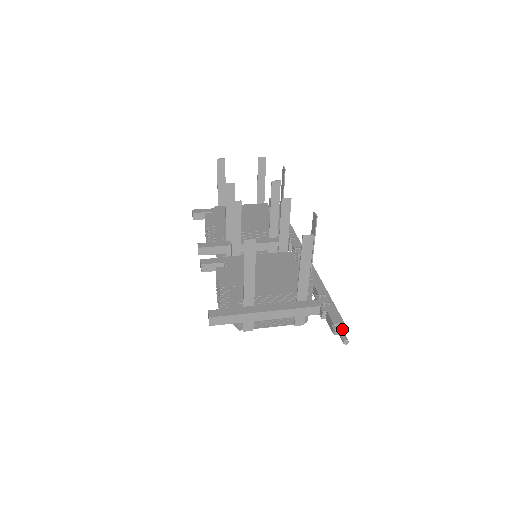
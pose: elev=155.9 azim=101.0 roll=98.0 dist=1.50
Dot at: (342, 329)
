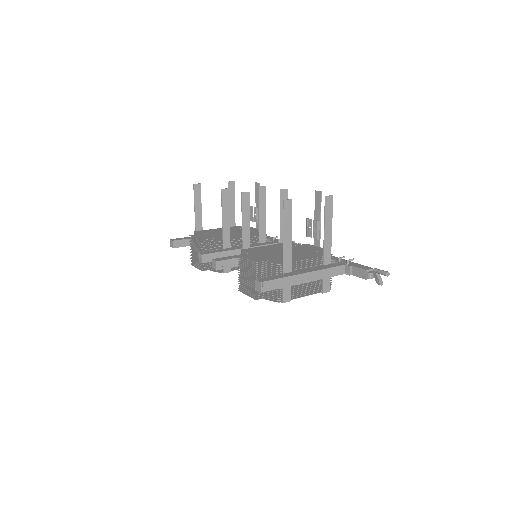
Dot at: occluded
